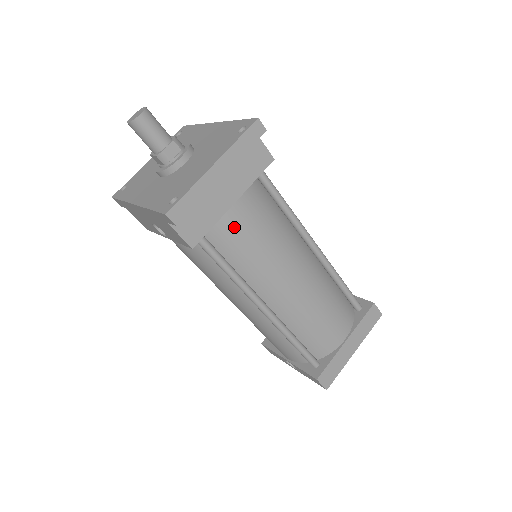
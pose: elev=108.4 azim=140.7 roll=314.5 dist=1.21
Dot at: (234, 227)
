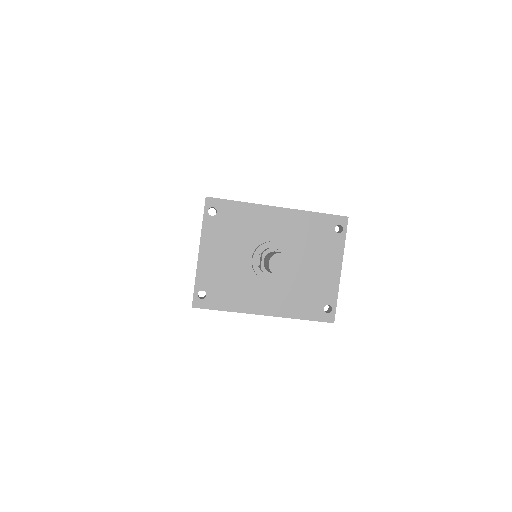
Dot at: occluded
